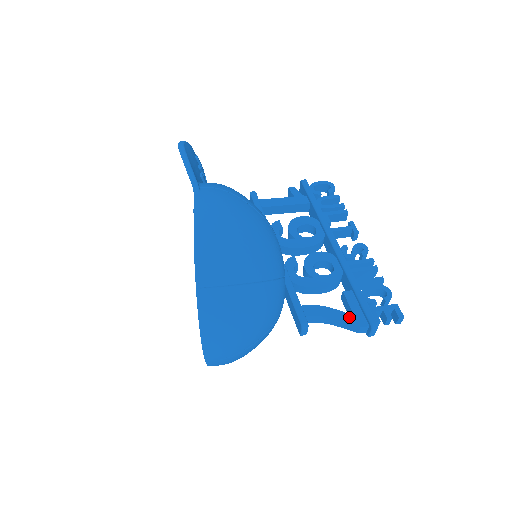
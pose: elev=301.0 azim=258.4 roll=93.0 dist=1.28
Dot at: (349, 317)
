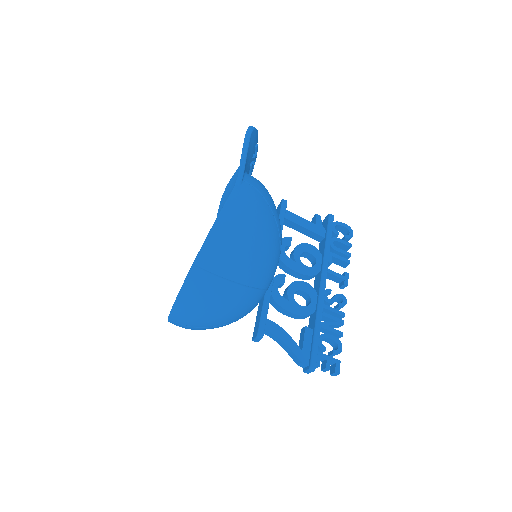
Dot at: (298, 349)
